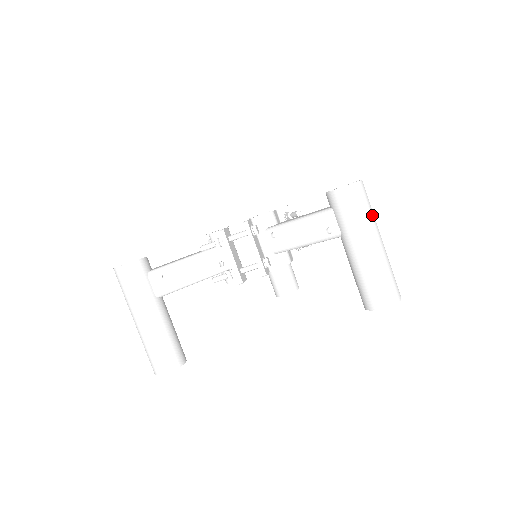
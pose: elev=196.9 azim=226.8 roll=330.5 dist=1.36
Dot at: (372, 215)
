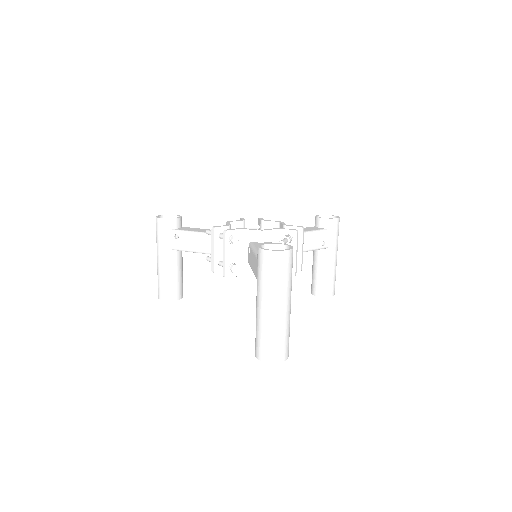
Dot at: (279, 284)
